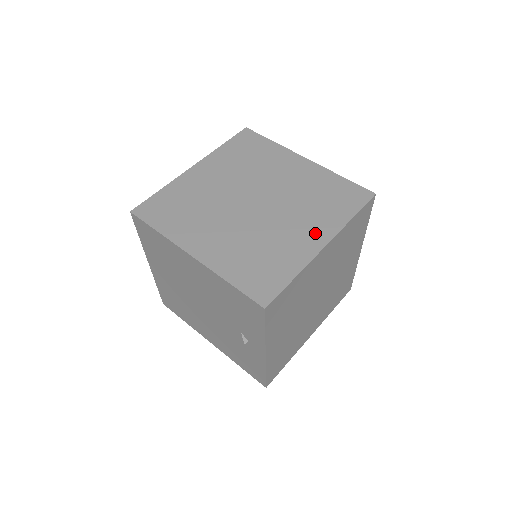
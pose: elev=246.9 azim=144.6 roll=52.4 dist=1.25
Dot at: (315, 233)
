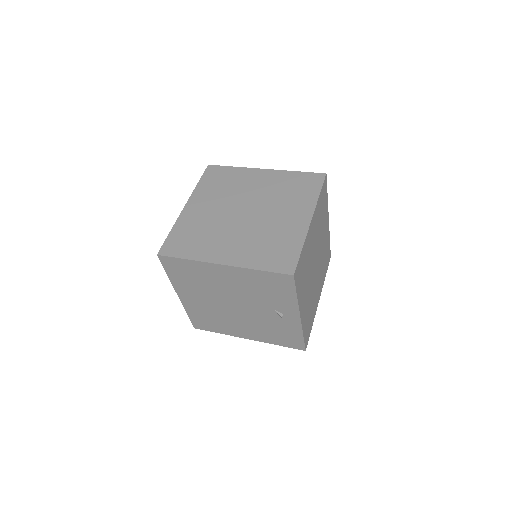
Dot at: (300, 215)
